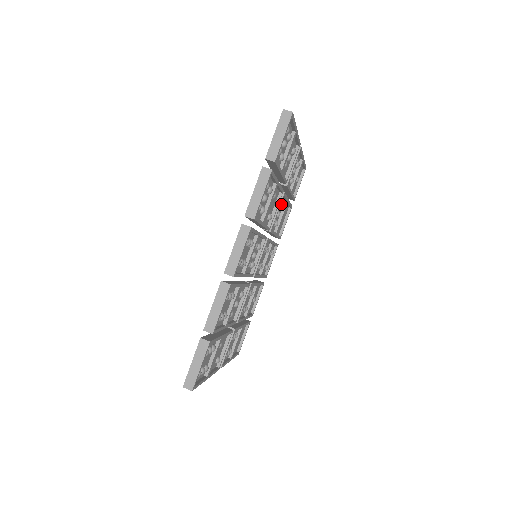
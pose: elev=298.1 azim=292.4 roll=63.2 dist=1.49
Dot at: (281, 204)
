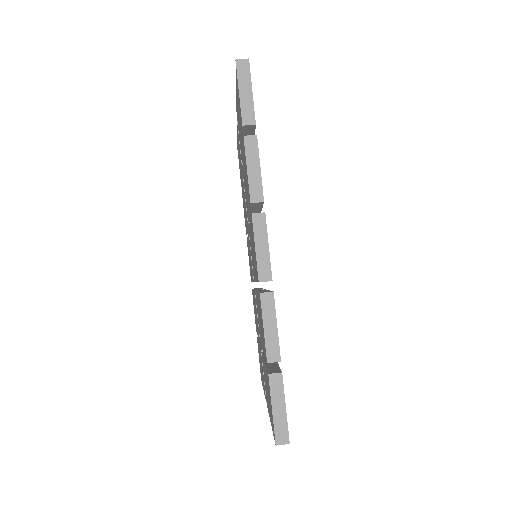
Dot at: occluded
